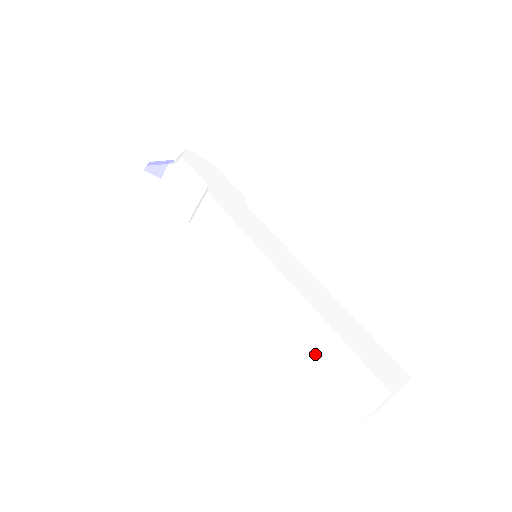
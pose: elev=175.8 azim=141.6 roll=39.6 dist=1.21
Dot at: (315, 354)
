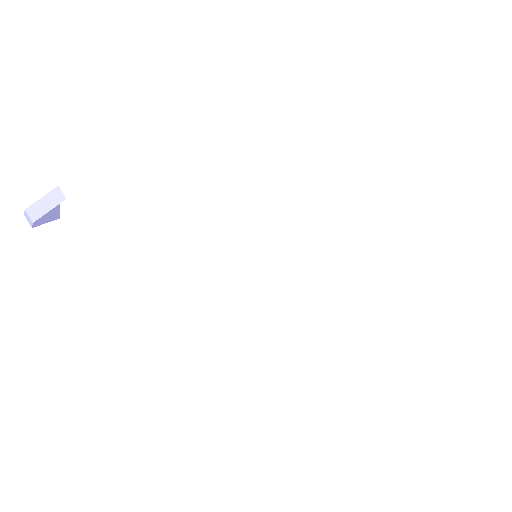
Dot at: (368, 321)
